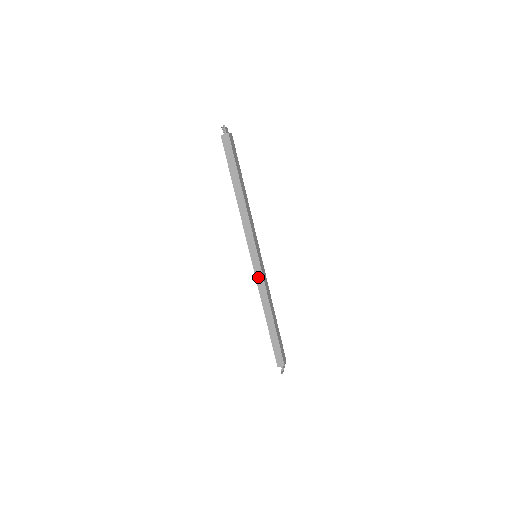
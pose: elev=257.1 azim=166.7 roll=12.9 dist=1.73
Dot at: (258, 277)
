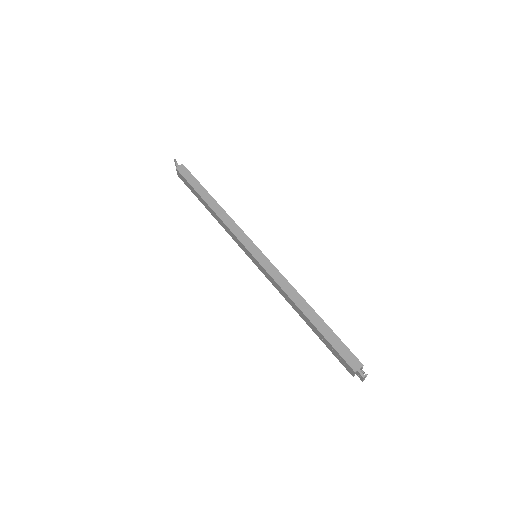
Dot at: (269, 270)
